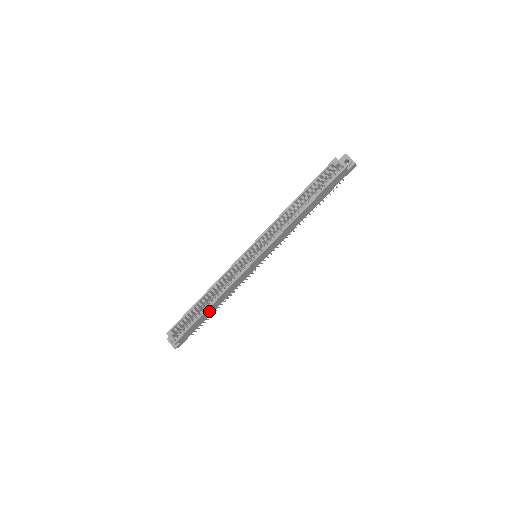
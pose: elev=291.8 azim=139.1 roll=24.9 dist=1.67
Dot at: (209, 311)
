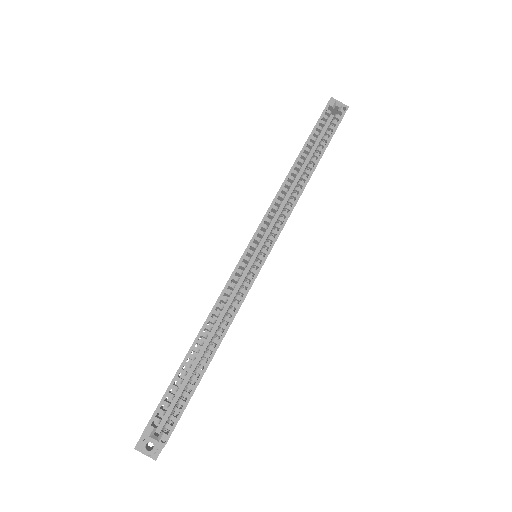
Dot at: occluded
